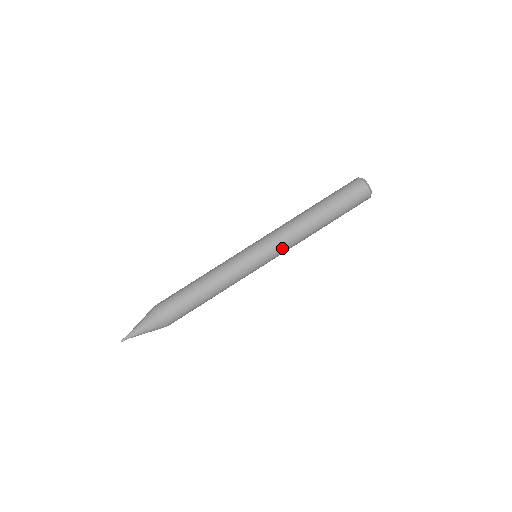
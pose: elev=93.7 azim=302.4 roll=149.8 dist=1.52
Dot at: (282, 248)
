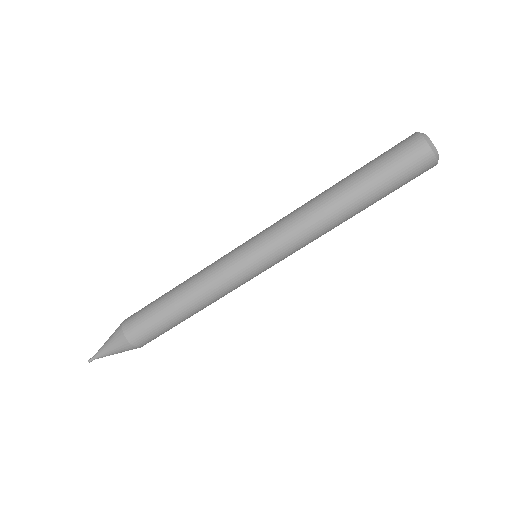
Dot at: (295, 251)
